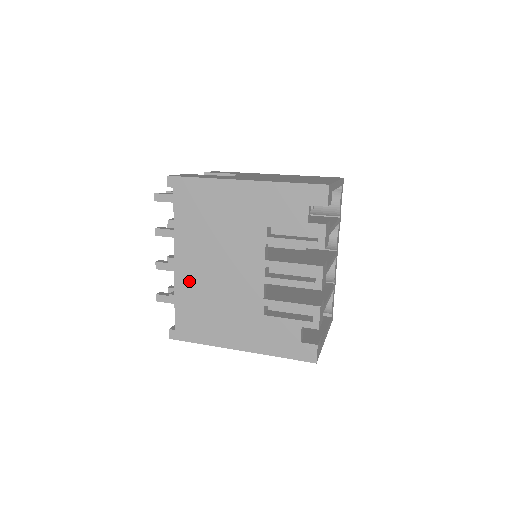
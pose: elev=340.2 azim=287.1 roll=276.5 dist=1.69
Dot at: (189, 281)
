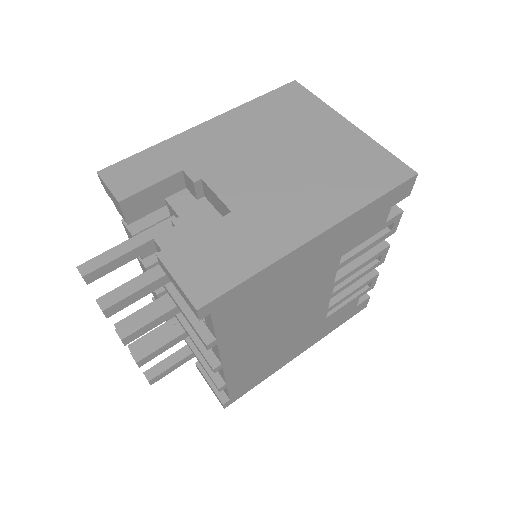
Dot at: (244, 362)
